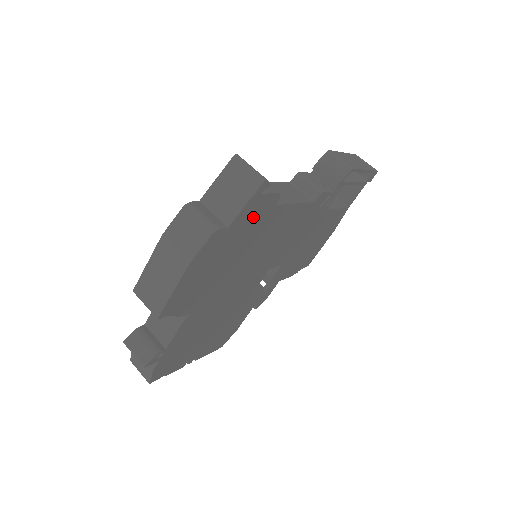
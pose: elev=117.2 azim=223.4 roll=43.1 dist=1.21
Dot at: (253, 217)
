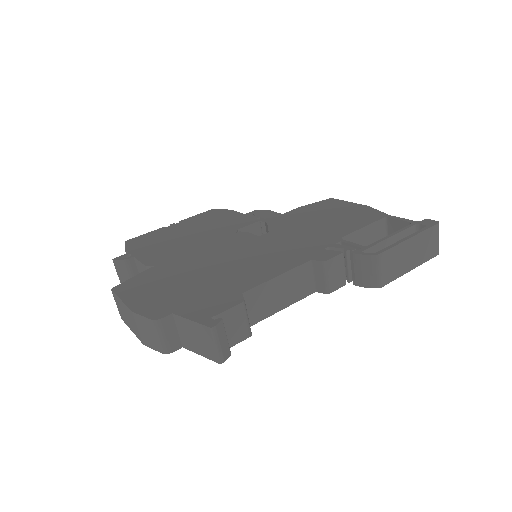
Dot at: occluded
